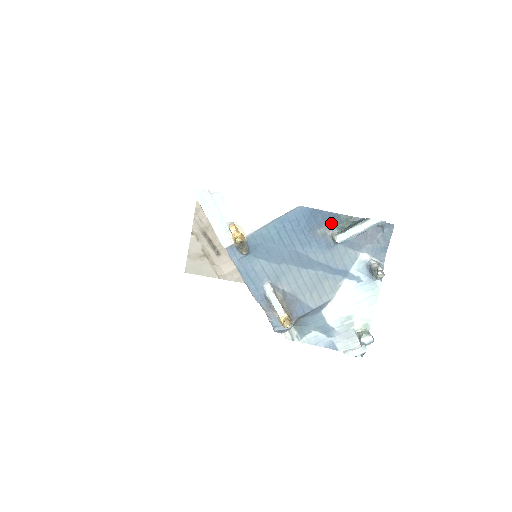
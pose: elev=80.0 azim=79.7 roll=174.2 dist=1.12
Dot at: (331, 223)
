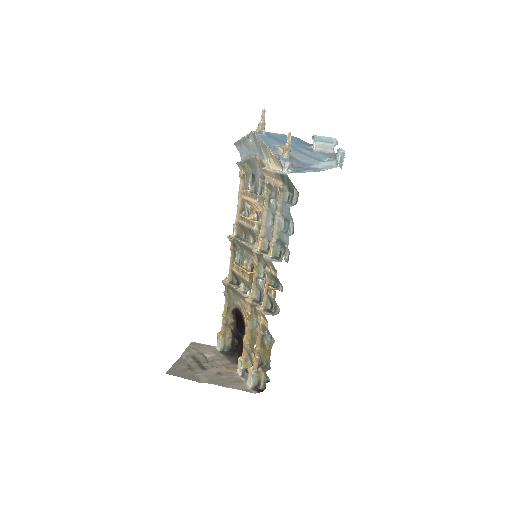
Dot at: (309, 146)
